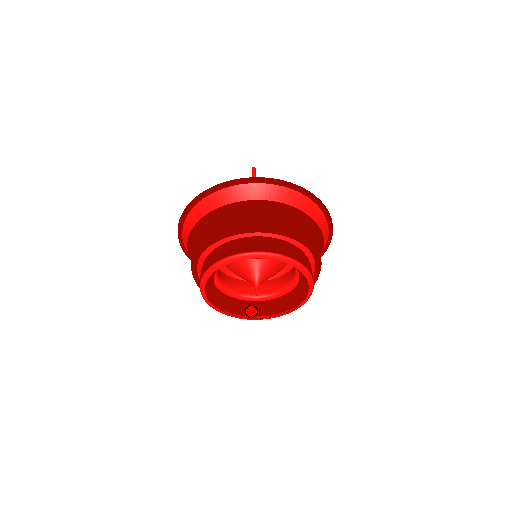
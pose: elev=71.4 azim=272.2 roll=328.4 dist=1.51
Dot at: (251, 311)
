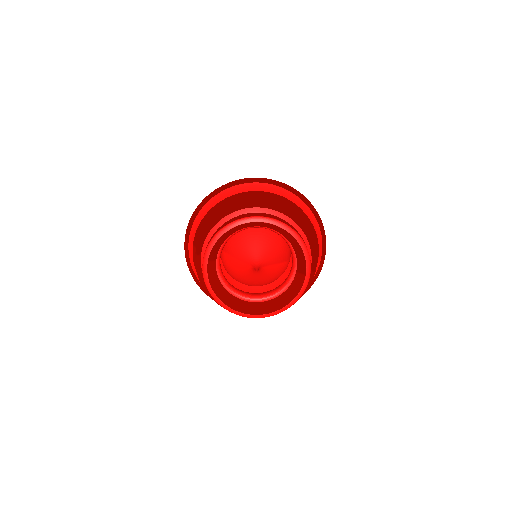
Dot at: (242, 308)
